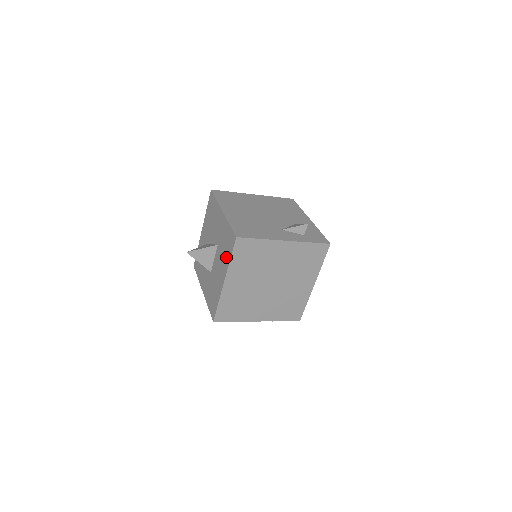
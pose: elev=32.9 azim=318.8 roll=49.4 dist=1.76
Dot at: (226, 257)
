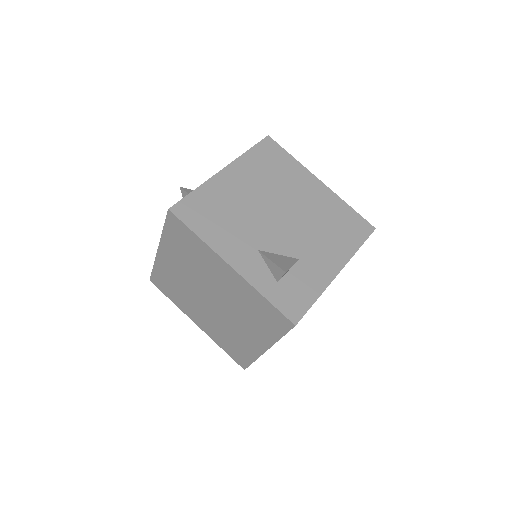
Dot at: occluded
